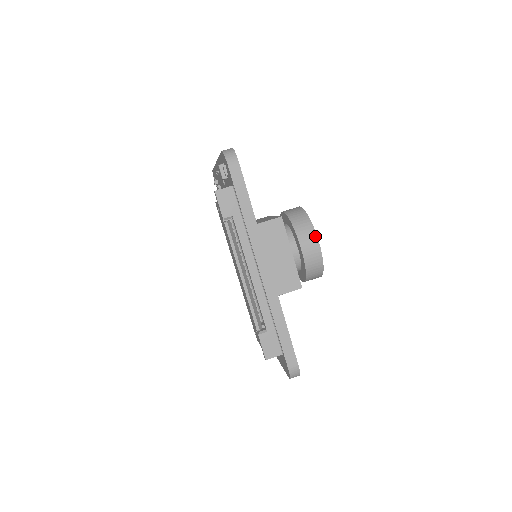
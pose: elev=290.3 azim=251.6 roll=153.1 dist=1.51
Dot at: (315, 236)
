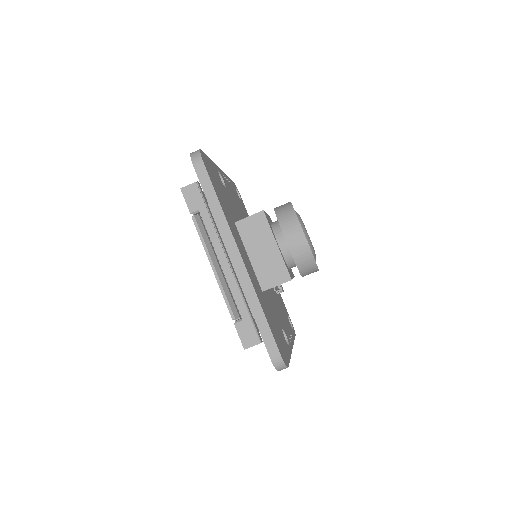
Dot at: (299, 226)
